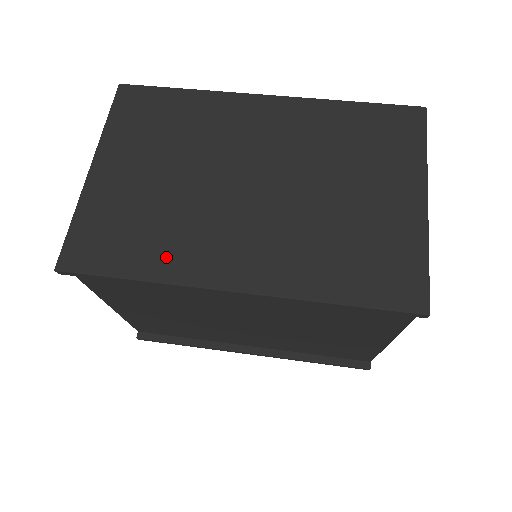
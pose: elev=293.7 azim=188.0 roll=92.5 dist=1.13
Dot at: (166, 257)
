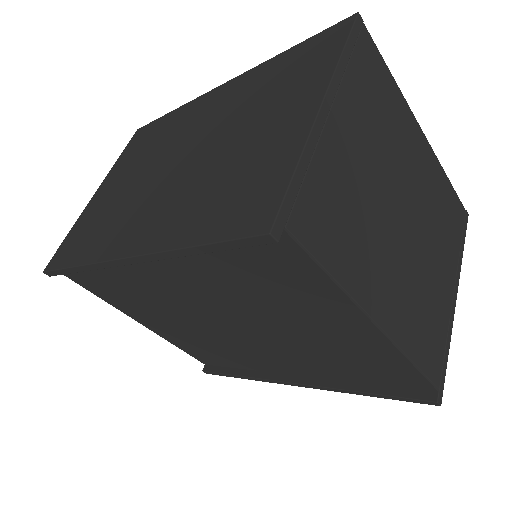
Dot at: (97, 243)
